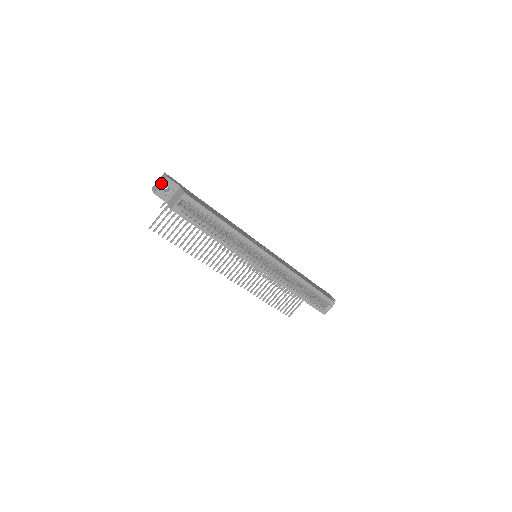
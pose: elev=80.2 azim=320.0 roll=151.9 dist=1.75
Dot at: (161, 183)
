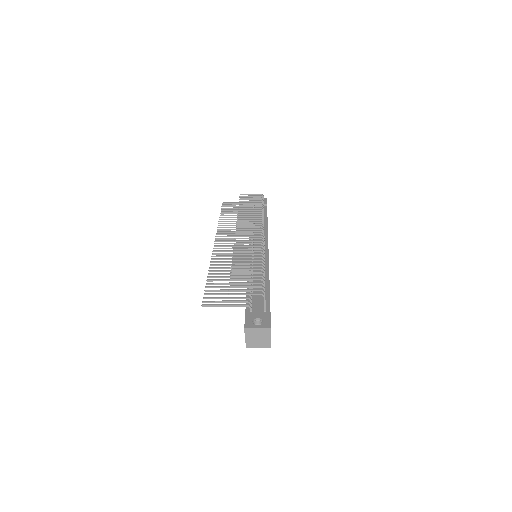
Dot at: (260, 341)
